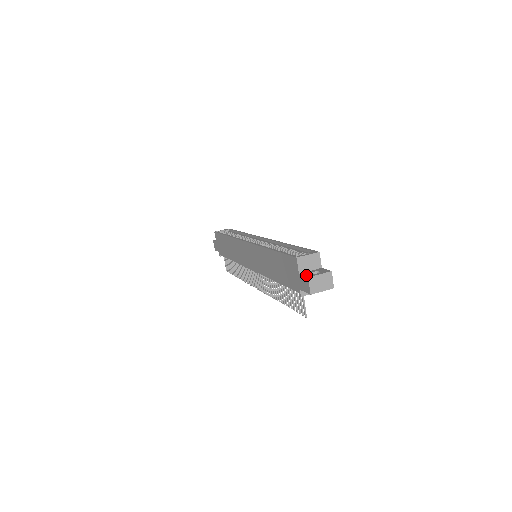
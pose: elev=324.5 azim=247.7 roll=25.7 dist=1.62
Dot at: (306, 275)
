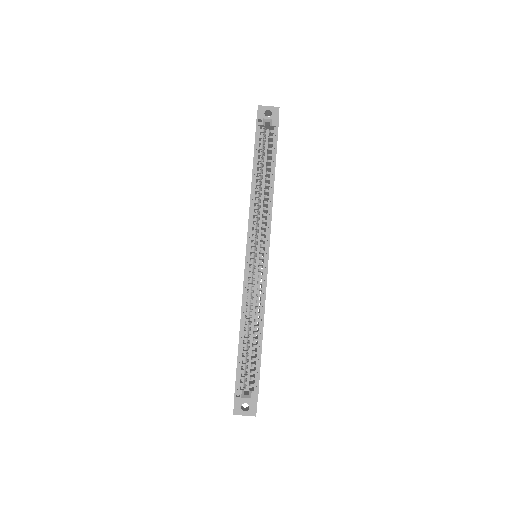
Dot at: (235, 408)
